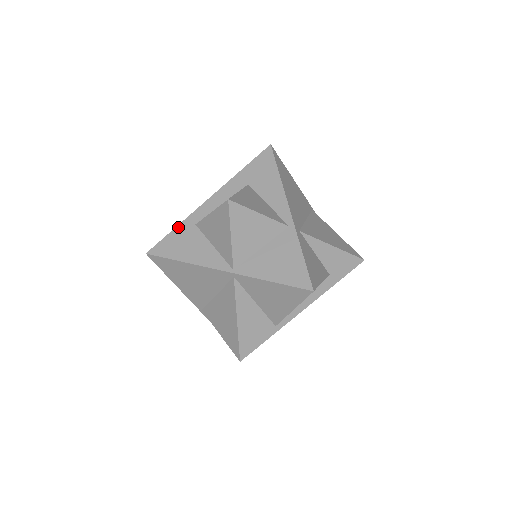
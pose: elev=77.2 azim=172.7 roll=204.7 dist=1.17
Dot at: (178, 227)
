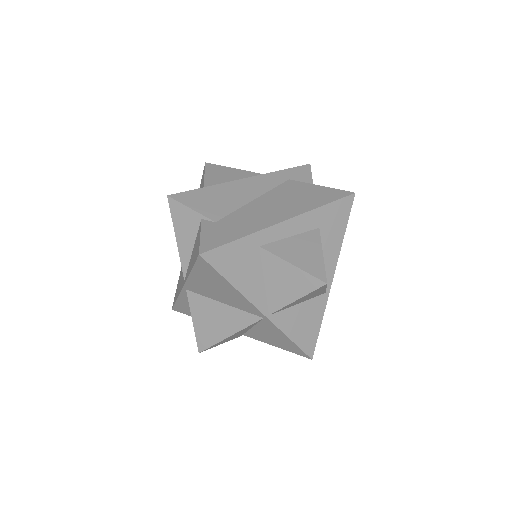
Dot at: (243, 240)
